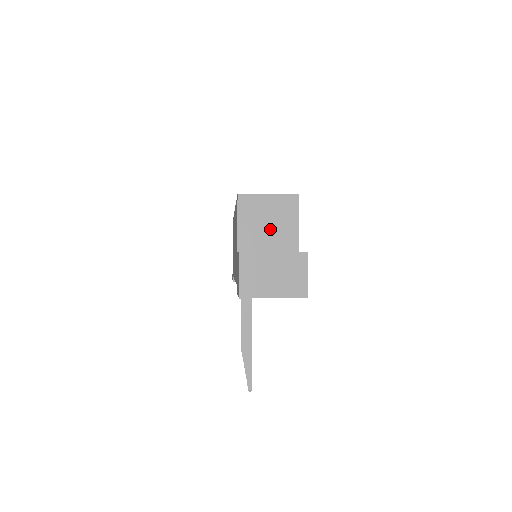
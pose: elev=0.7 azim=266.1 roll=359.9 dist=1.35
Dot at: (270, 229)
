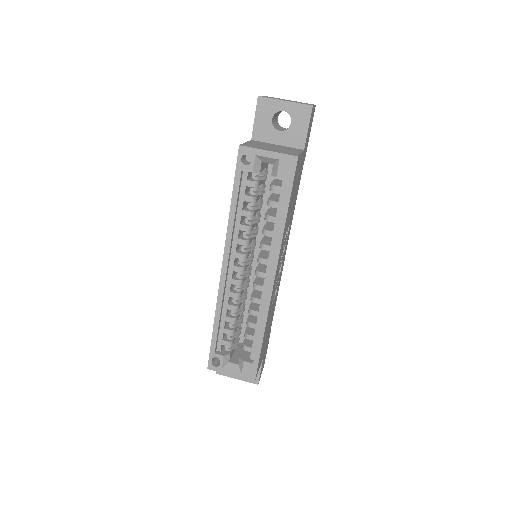
Dot at: occluded
